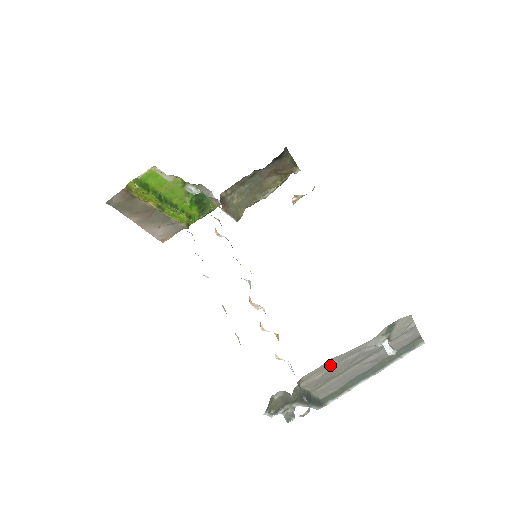
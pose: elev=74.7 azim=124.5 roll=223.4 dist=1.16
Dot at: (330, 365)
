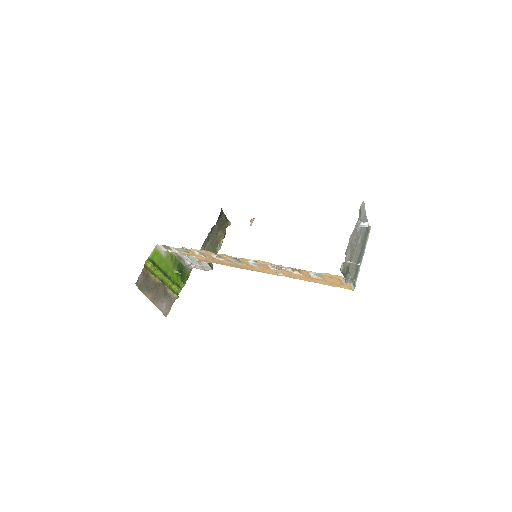
Dot at: (351, 243)
